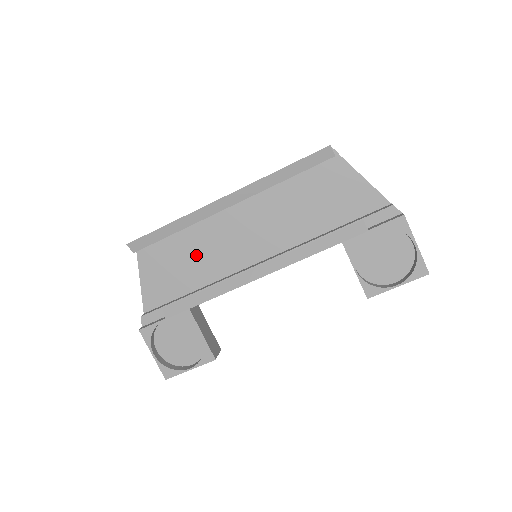
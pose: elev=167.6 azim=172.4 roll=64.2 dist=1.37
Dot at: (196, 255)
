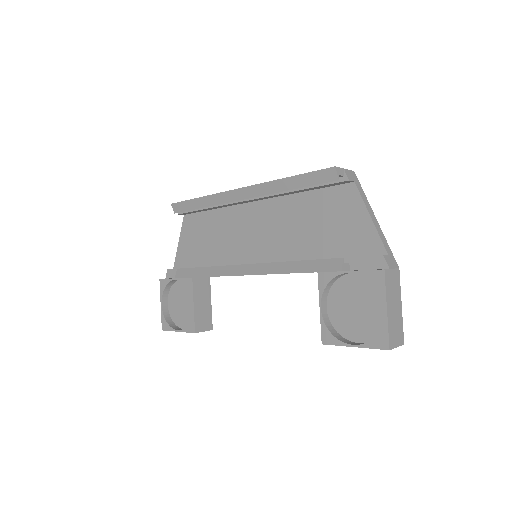
Dot at: (218, 235)
